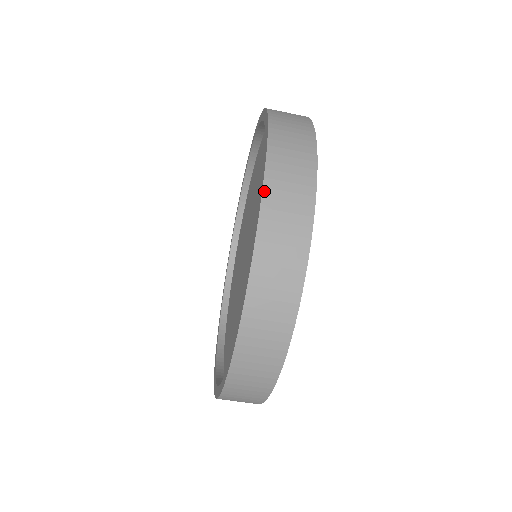
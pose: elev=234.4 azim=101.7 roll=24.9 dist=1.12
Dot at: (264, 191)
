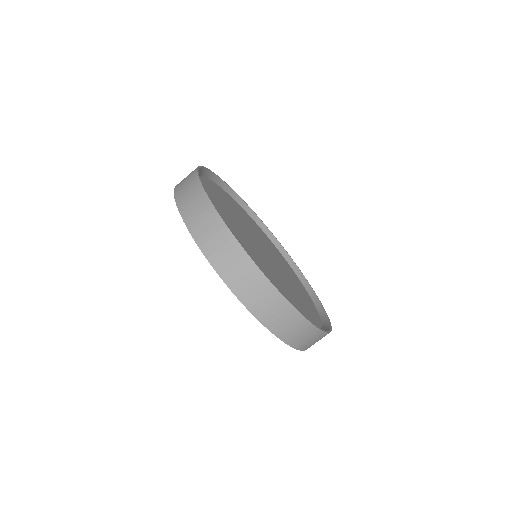
Dot at: (250, 311)
